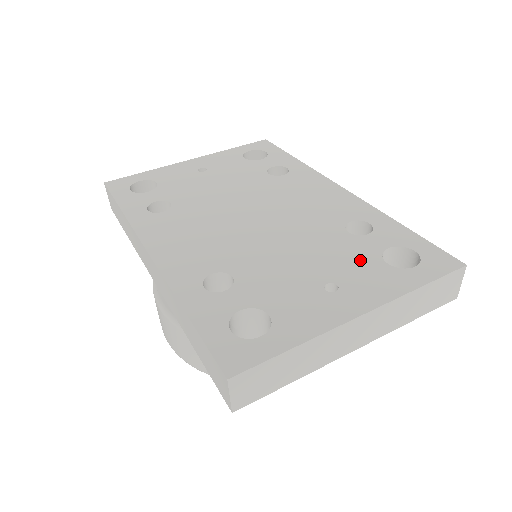
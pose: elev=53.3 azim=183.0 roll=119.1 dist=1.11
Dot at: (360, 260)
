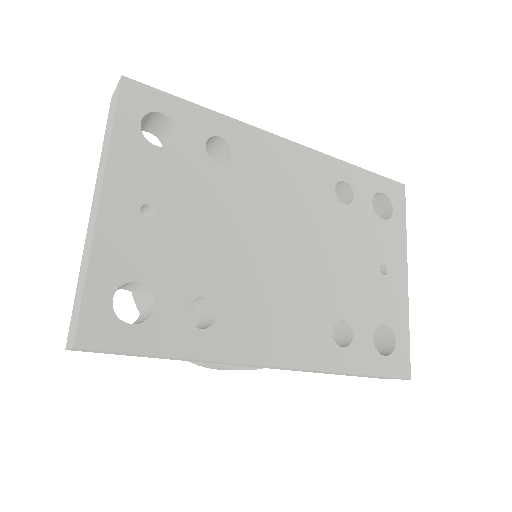
Dot at: (373, 230)
